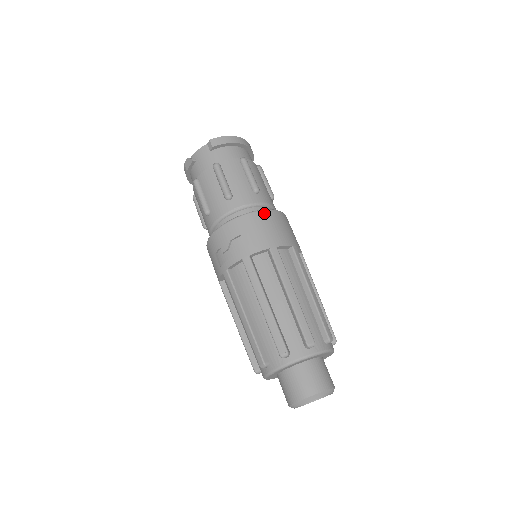
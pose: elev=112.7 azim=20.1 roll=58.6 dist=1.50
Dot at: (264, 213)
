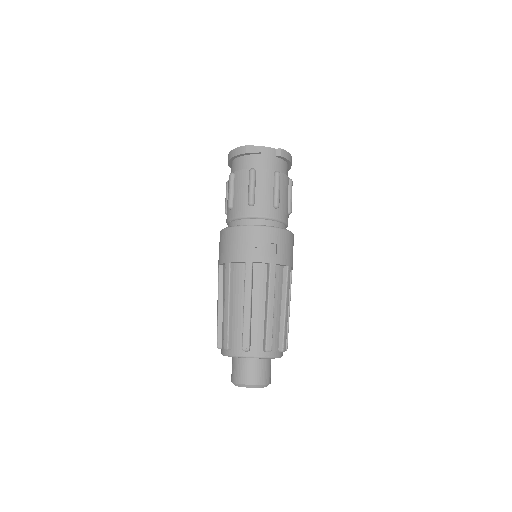
Dot at: (292, 236)
